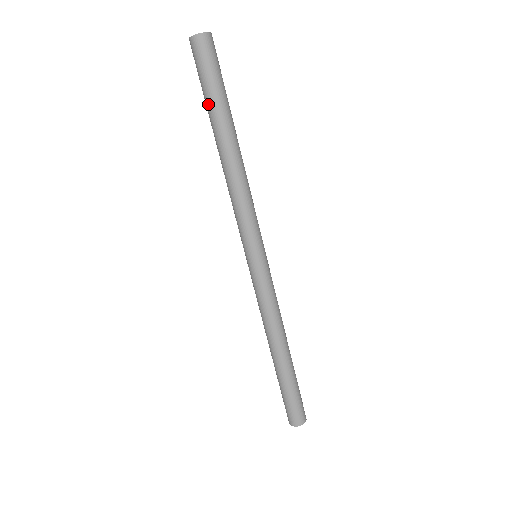
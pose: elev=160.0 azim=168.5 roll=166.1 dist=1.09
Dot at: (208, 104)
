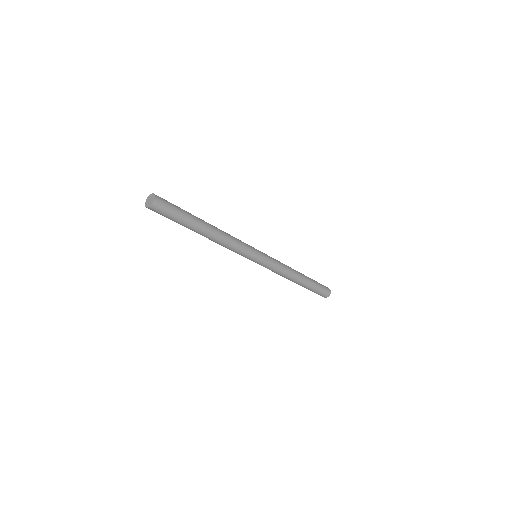
Dot at: (182, 225)
